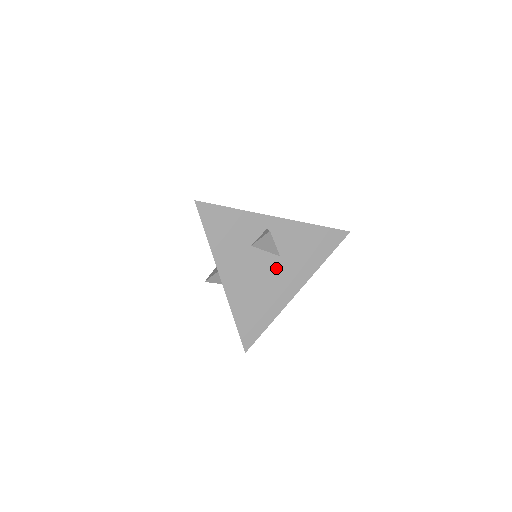
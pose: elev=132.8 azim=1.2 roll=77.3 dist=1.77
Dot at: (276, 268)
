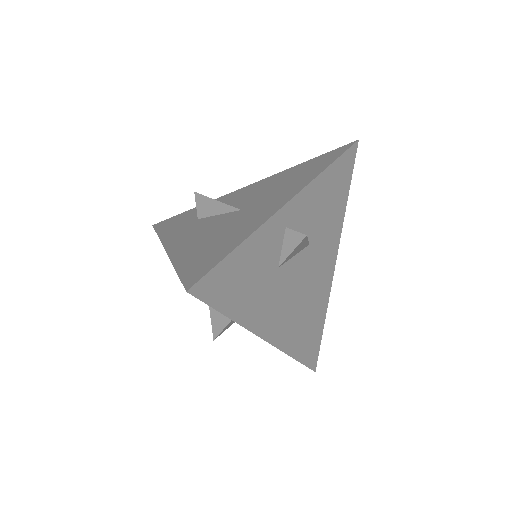
Dot at: (310, 262)
